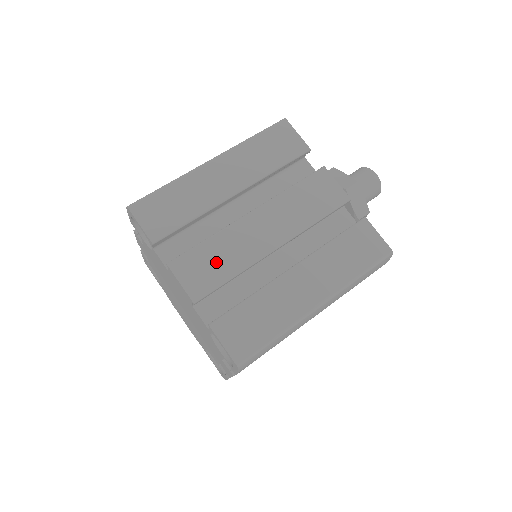
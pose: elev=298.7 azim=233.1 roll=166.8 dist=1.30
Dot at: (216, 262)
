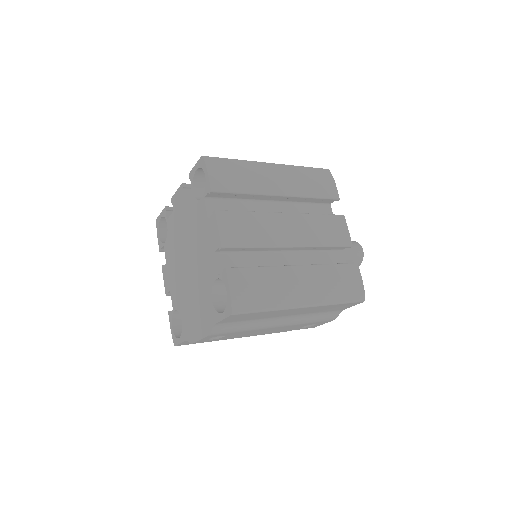
Dot at: occluded
